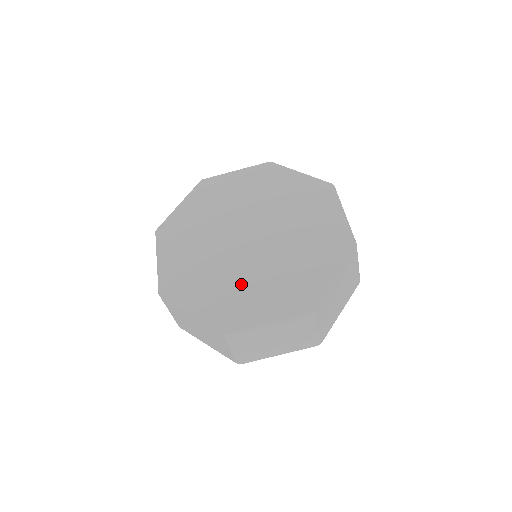
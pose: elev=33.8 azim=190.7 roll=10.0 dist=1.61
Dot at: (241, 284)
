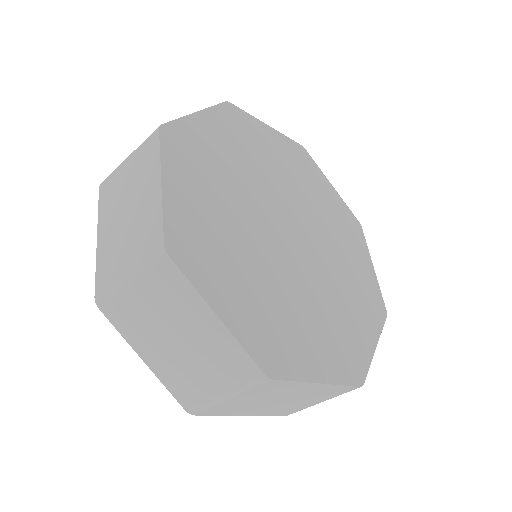
Dot at: (329, 307)
